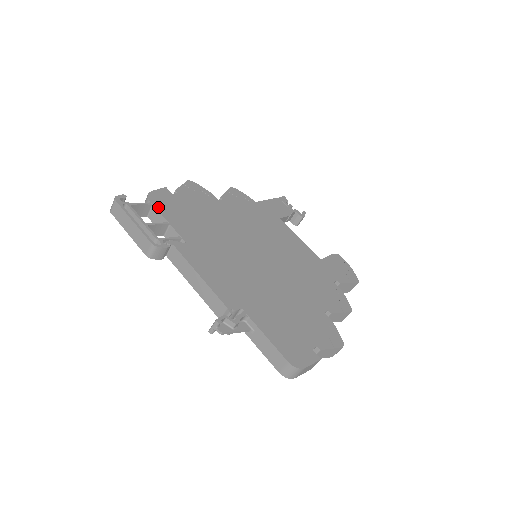
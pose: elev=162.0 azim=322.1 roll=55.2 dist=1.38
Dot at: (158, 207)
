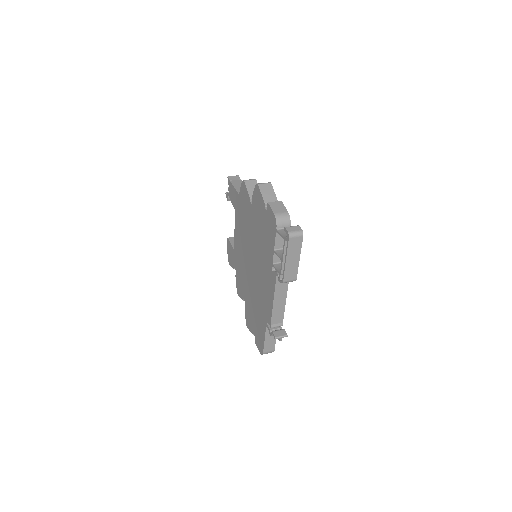
Dot at: occluded
